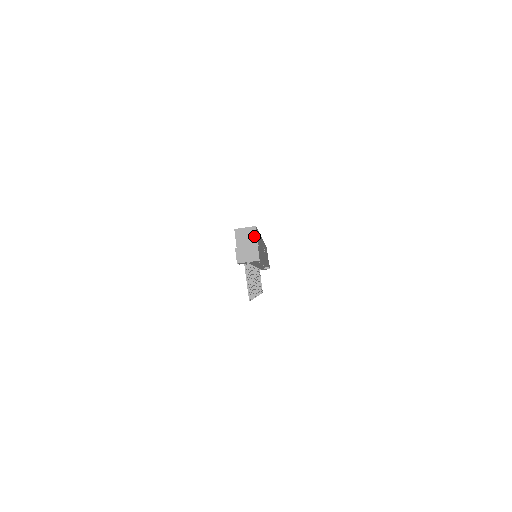
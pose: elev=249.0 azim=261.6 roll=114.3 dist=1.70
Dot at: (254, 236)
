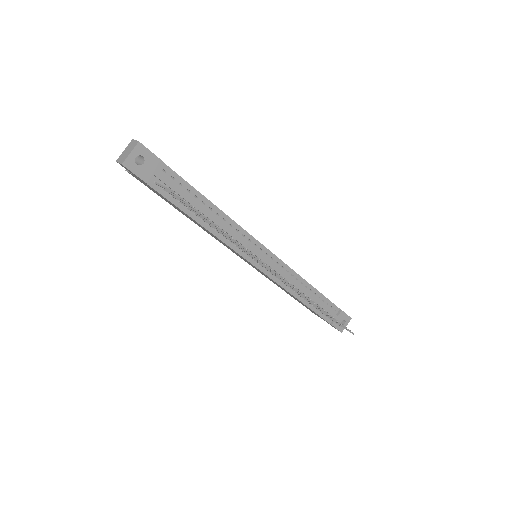
Dot at: occluded
